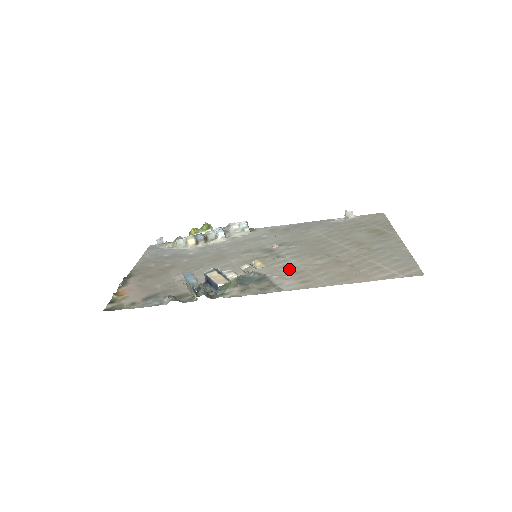
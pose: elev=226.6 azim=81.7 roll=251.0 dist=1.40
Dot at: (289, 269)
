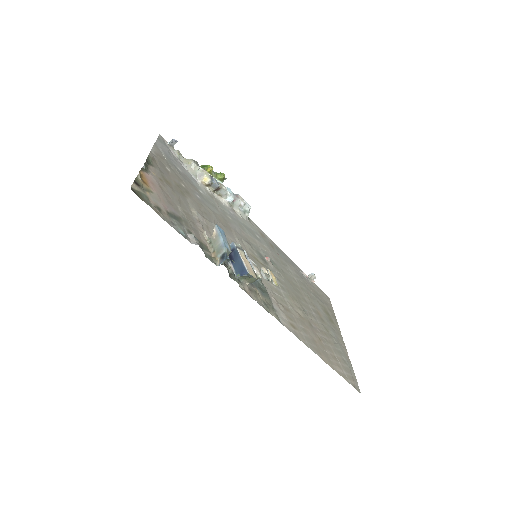
Dot at: (281, 299)
